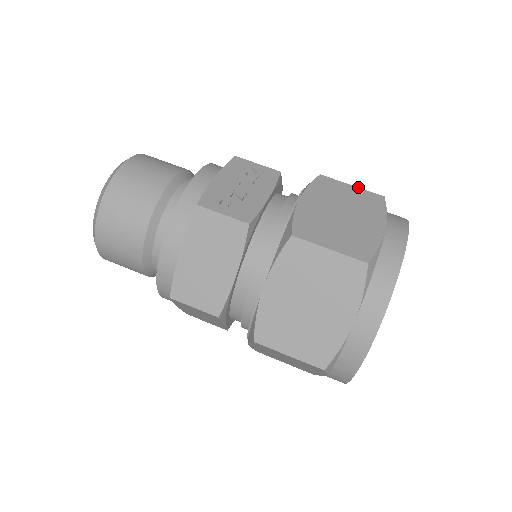
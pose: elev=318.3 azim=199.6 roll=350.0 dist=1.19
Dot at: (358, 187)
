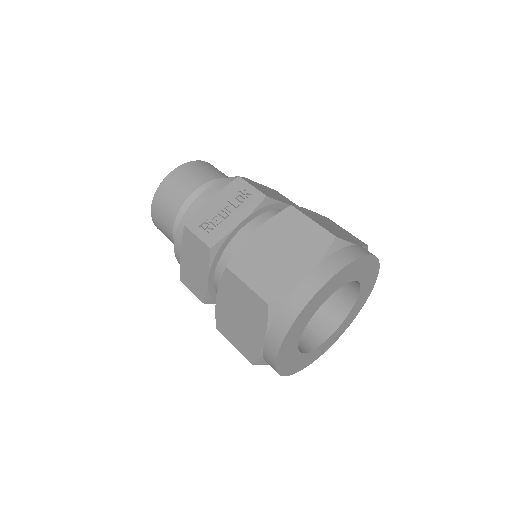
Dot at: (317, 223)
